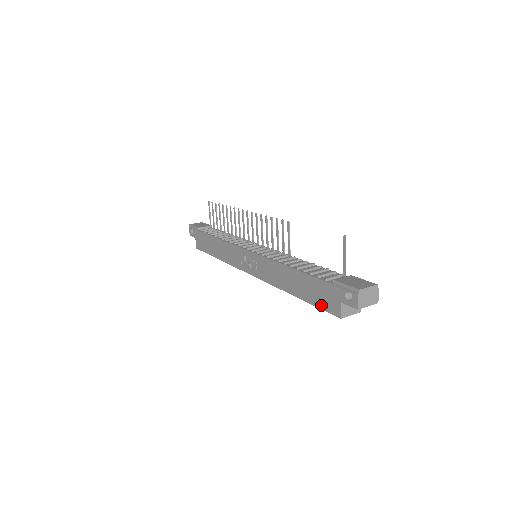
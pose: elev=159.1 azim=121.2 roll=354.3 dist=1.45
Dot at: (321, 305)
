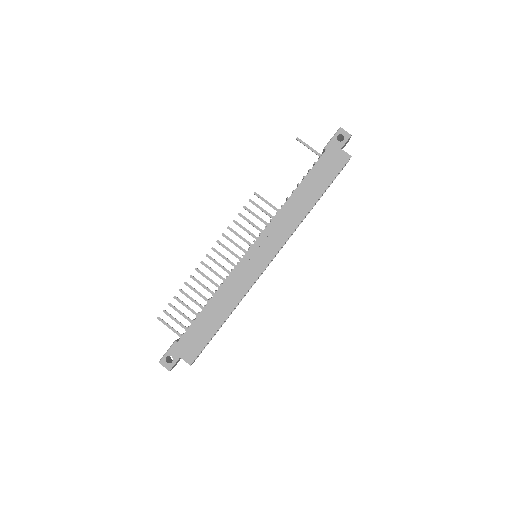
Dot at: (335, 172)
